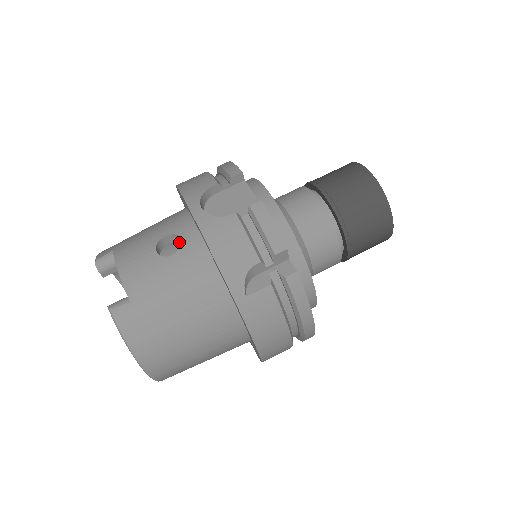
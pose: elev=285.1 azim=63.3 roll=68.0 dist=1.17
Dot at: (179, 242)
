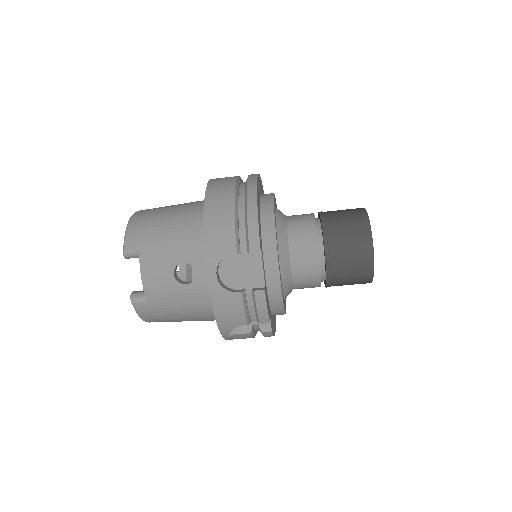
Dot at: occluded
